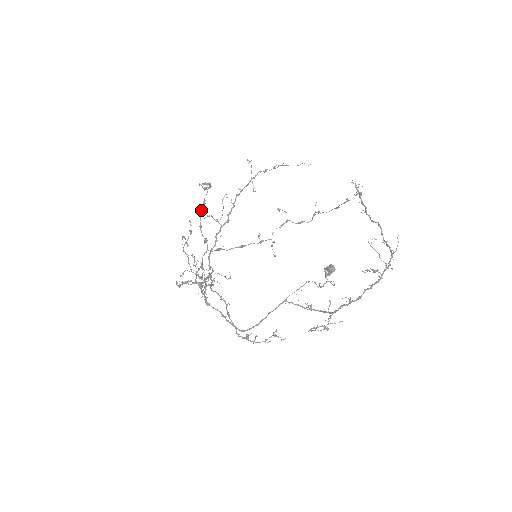
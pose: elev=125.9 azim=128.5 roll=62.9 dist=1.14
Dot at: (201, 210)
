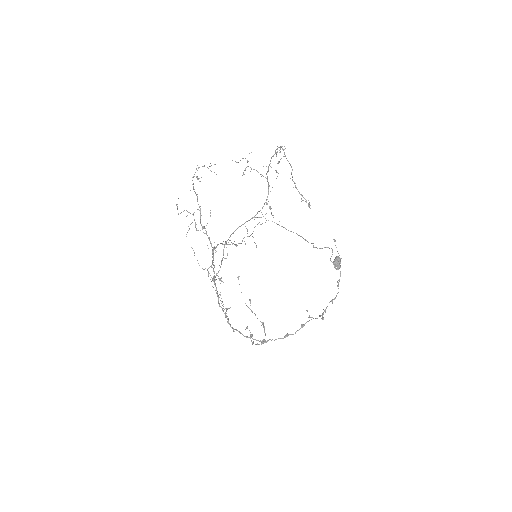
Dot at: (258, 344)
